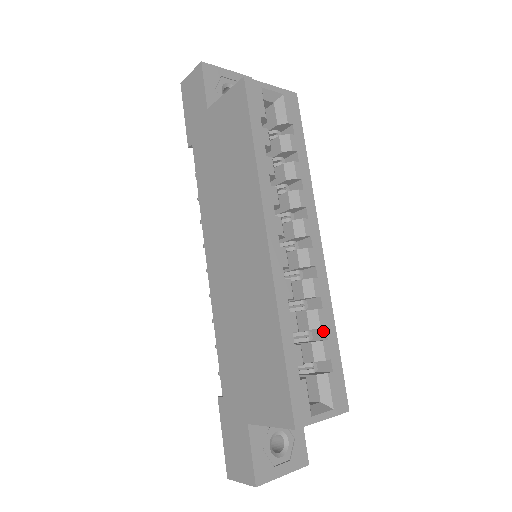
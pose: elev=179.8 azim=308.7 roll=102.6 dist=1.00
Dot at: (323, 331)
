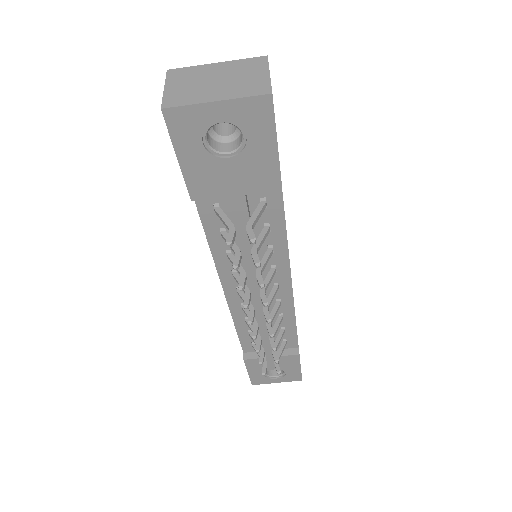
Dot at: occluded
